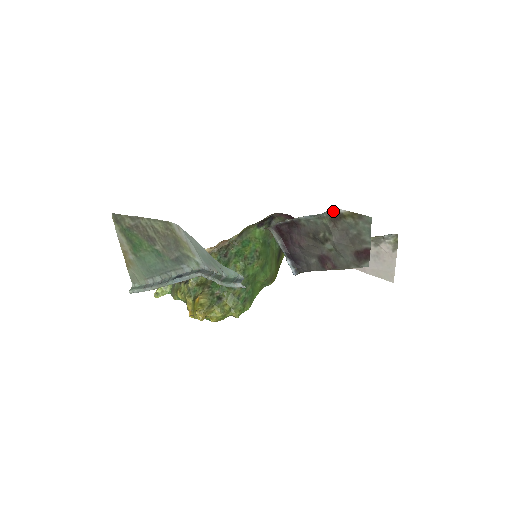
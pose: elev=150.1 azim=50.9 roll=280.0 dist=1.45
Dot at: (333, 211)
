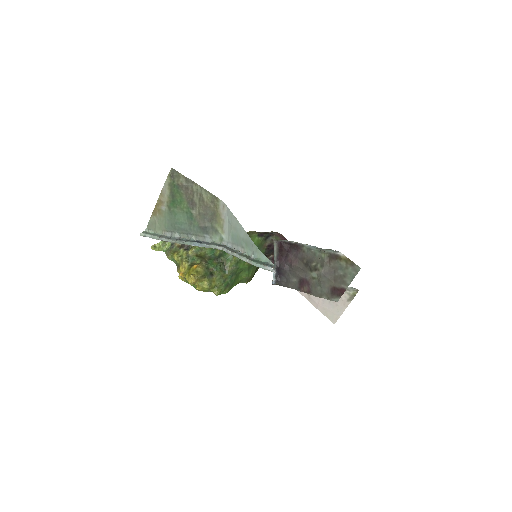
Dot at: (334, 251)
